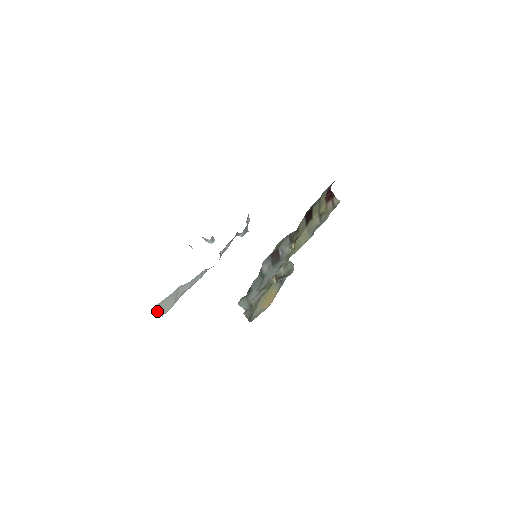
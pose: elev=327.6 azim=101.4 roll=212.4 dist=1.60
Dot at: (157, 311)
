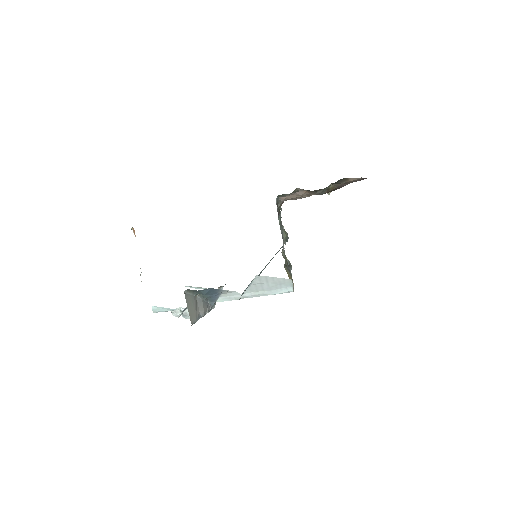
Dot at: (187, 306)
